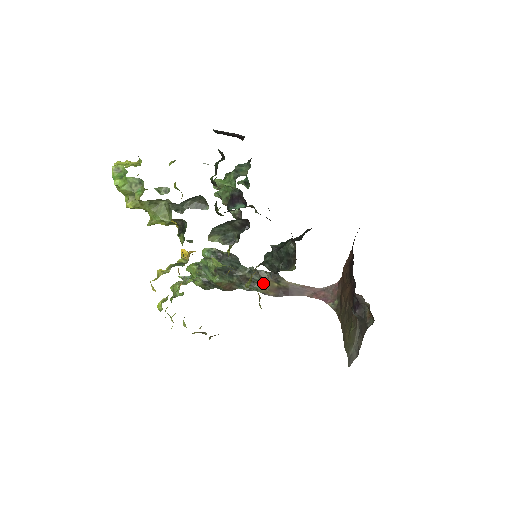
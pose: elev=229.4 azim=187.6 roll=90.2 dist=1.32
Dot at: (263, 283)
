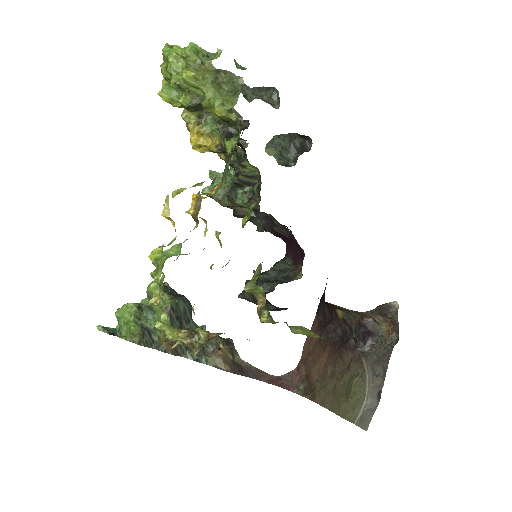
Dot at: (217, 349)
